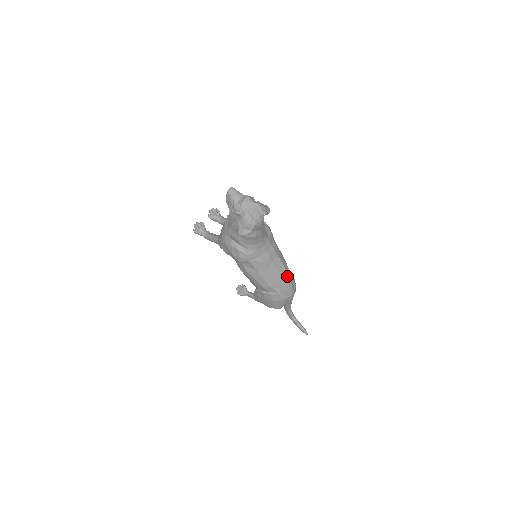
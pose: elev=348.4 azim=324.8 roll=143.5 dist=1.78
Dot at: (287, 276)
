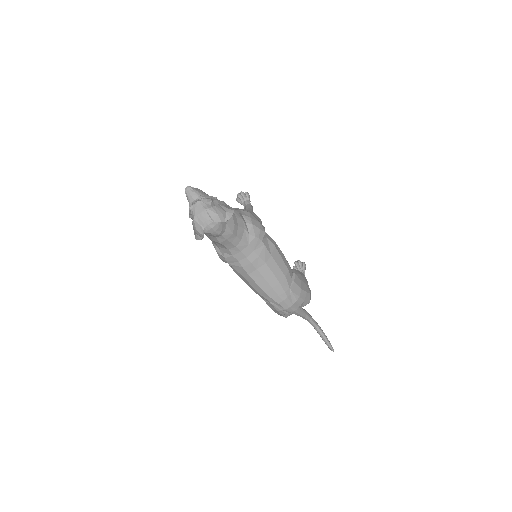
Dot at: (280, 287)
